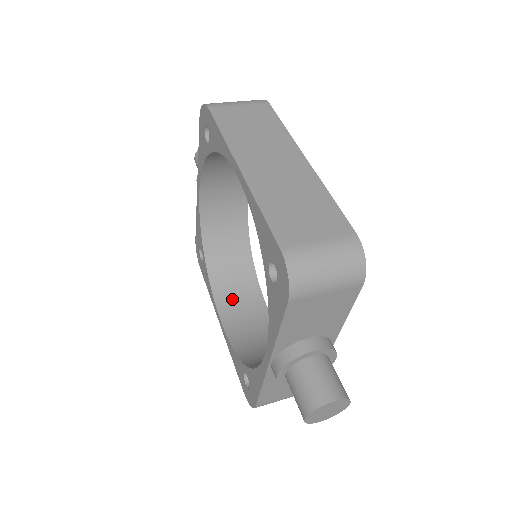
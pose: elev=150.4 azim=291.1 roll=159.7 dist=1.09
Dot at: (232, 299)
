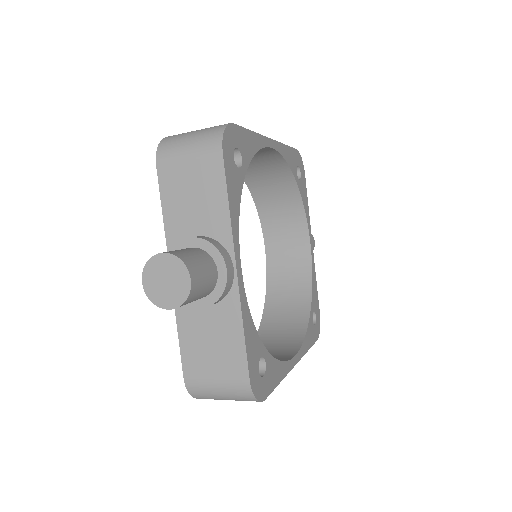
Dot at: (267, 347)
